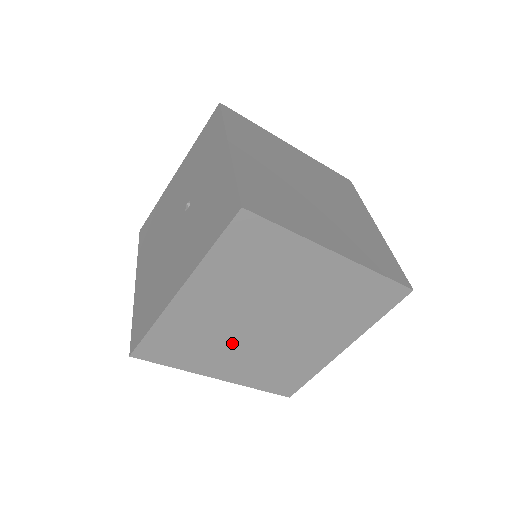
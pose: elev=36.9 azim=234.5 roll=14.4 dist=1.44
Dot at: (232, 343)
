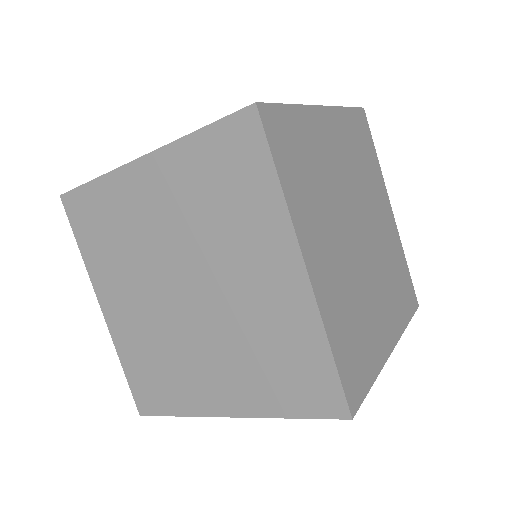
Dot at: (140, 277)
